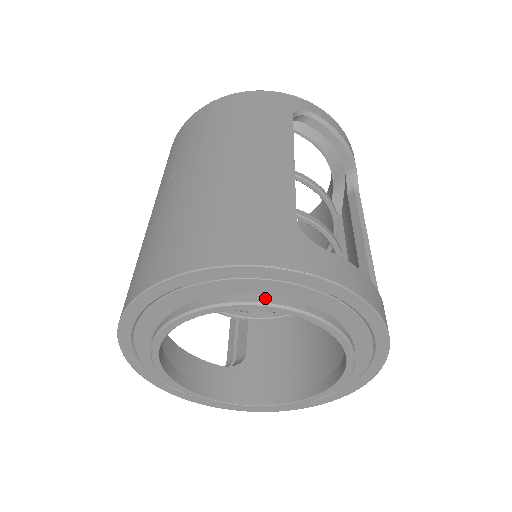
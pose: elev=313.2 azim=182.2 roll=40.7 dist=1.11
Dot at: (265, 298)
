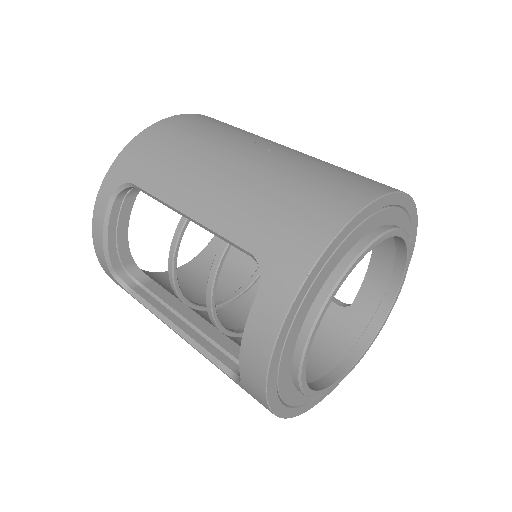
Dot at: occluded
